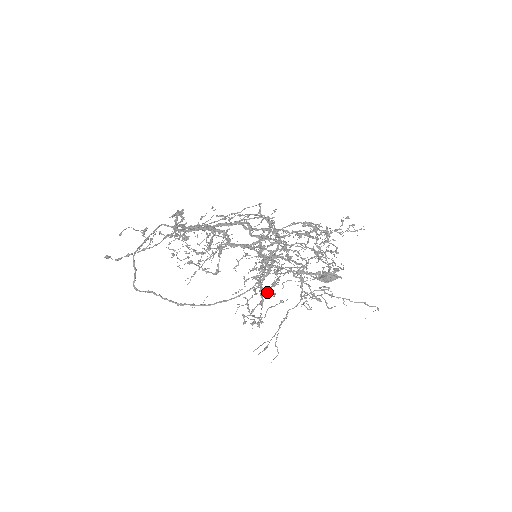
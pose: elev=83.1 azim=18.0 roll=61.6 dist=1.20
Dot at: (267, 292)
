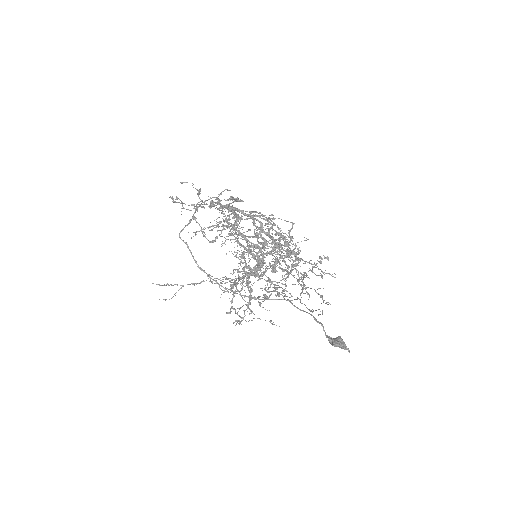
Dot at: occluded
